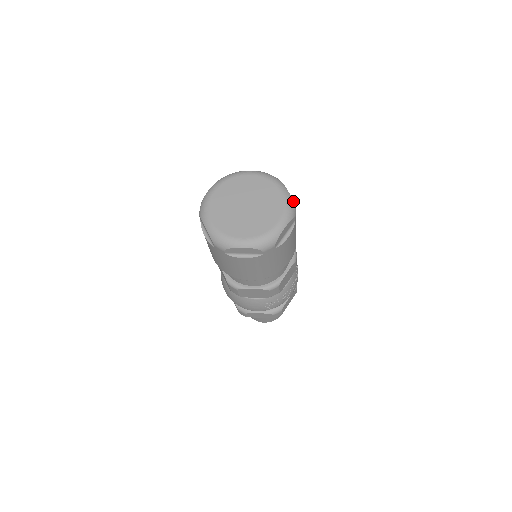
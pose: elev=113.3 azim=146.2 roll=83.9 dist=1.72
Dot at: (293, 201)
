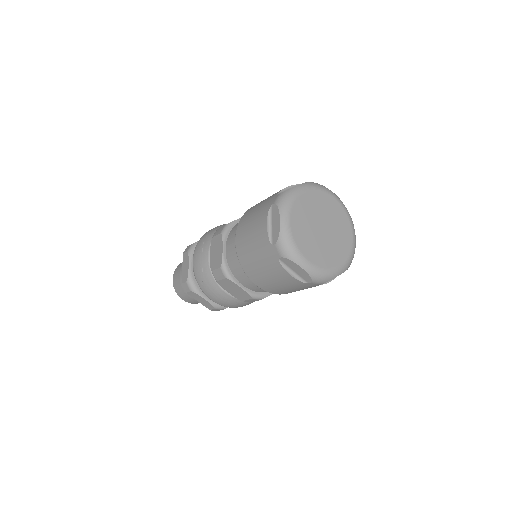
Dot at: occluded
